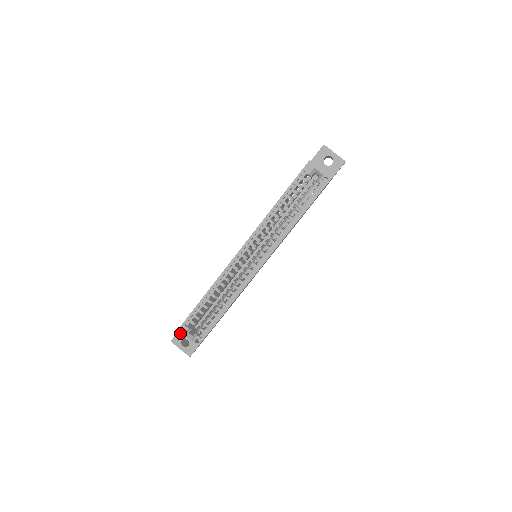
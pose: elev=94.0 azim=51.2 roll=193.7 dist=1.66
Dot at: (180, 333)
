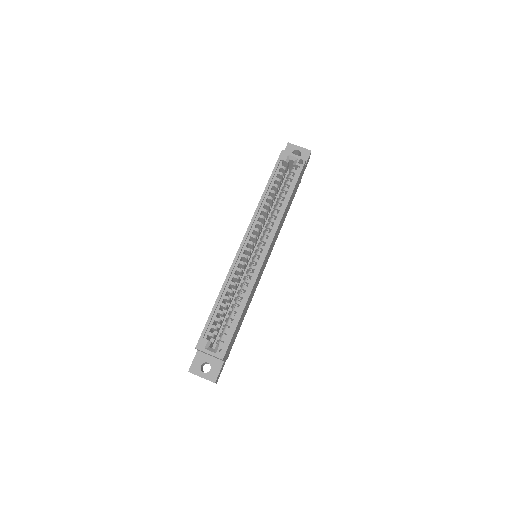
Dot at: (200, 349)
